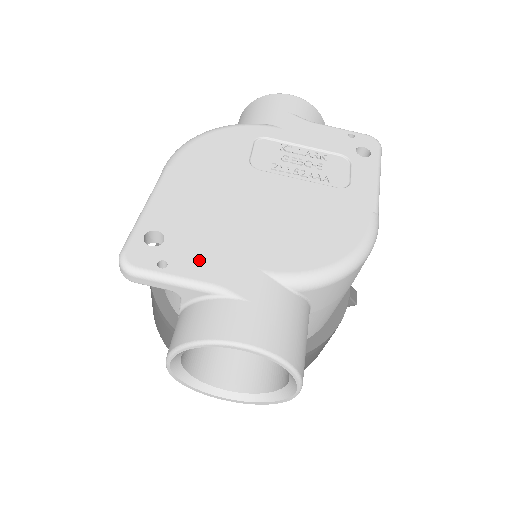
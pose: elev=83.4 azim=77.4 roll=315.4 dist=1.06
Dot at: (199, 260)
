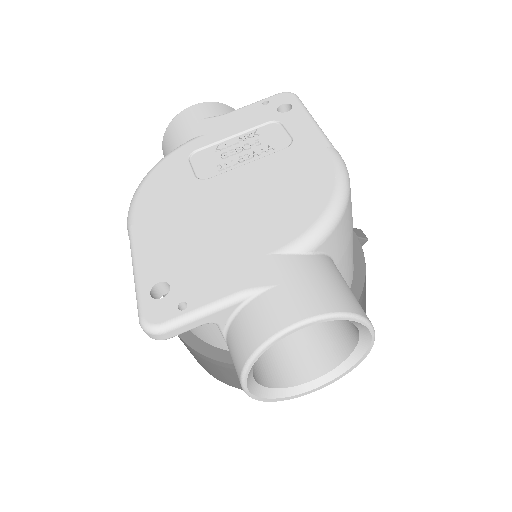
Dot at: (211, 281)
